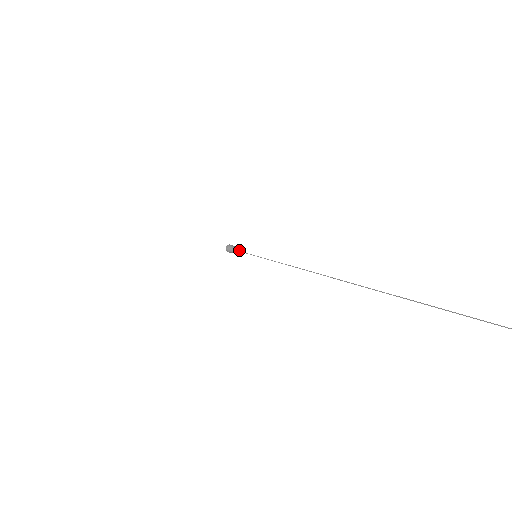
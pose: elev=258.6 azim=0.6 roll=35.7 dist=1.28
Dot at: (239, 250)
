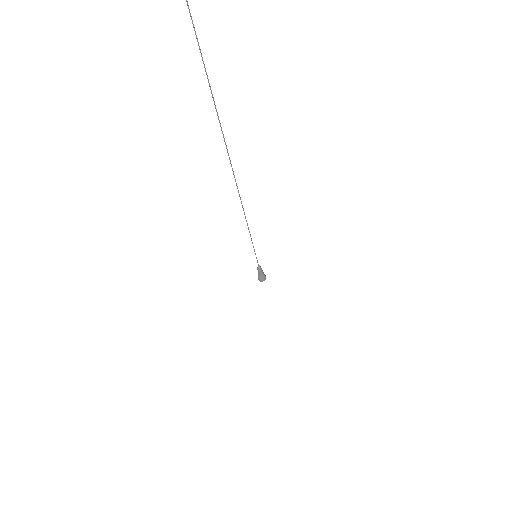
Dot at: occluded
